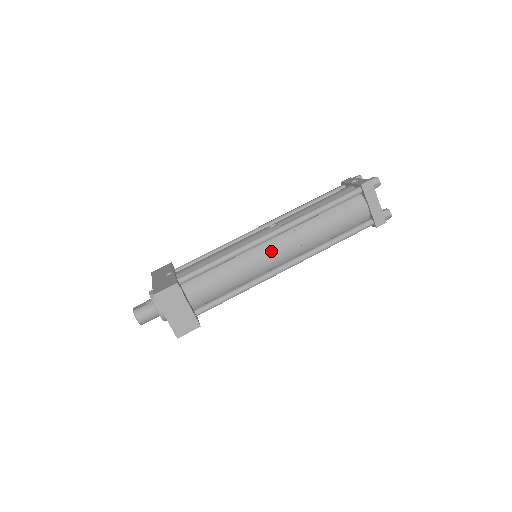
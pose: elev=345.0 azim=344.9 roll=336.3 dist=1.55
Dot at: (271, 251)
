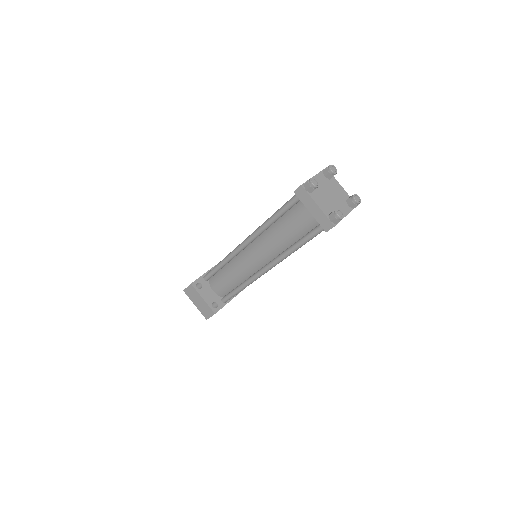
Dot at: (248, 257)
